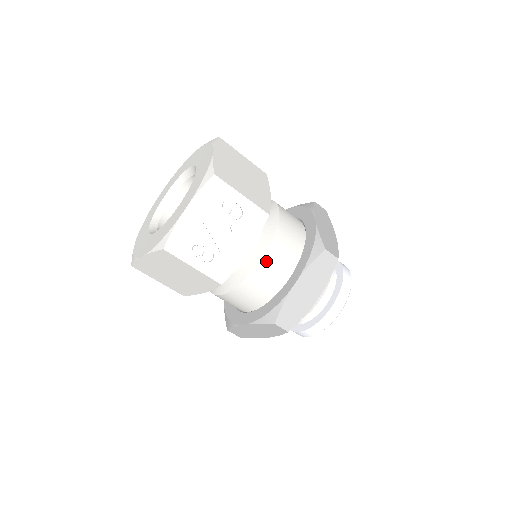
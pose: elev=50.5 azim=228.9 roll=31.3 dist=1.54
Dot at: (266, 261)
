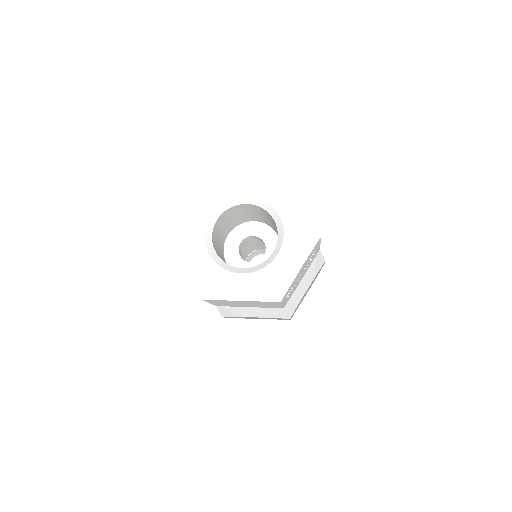
Dot at: occluded
